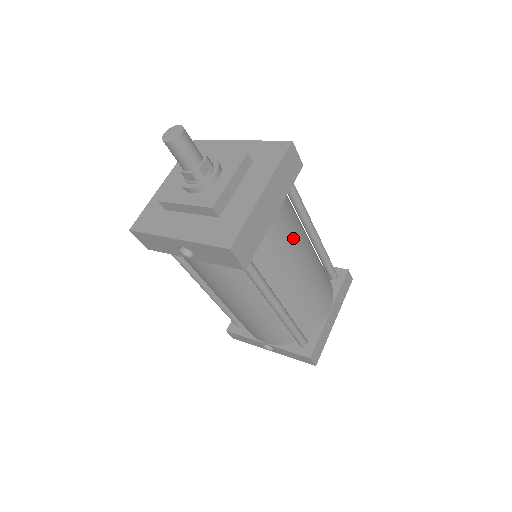
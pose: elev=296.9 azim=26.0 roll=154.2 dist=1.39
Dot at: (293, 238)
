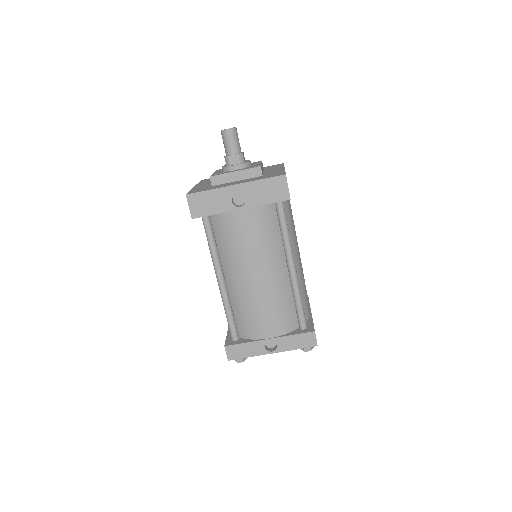
Dot at: occluded
